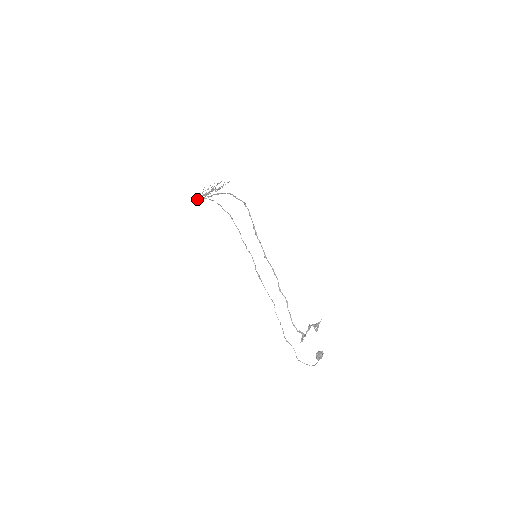
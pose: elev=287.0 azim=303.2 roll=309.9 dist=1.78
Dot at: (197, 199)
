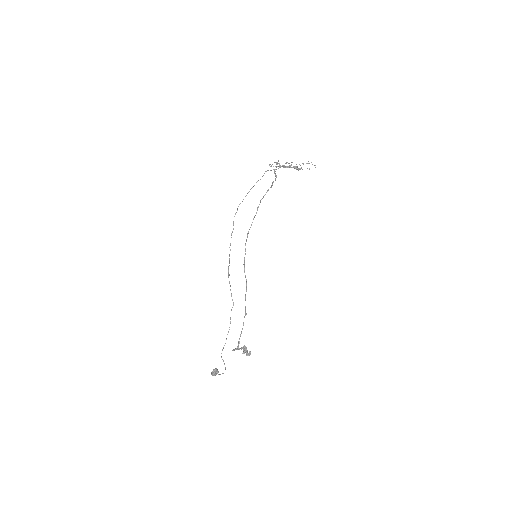
Dot at: (271, 166)
